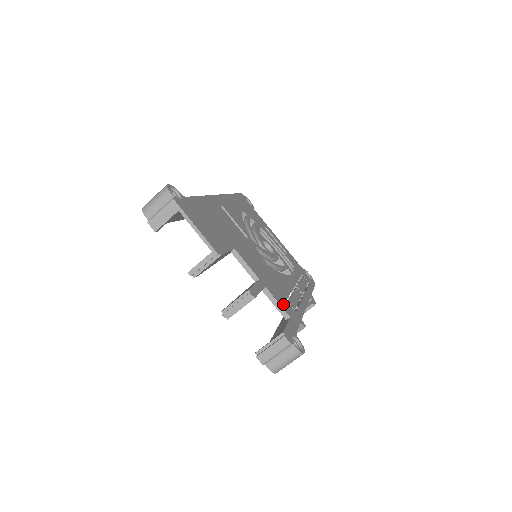
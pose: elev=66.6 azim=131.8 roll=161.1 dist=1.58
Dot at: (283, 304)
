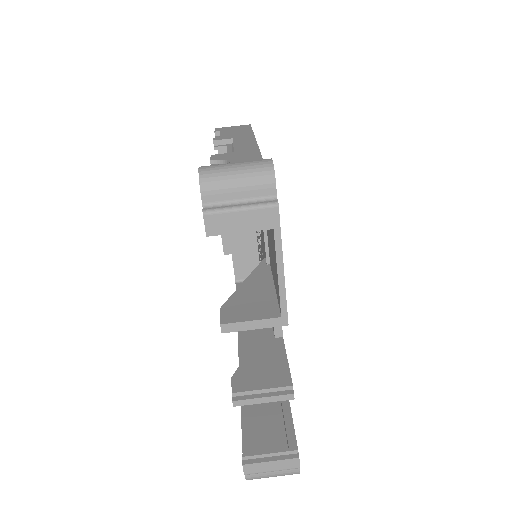
Dot at: occluded
